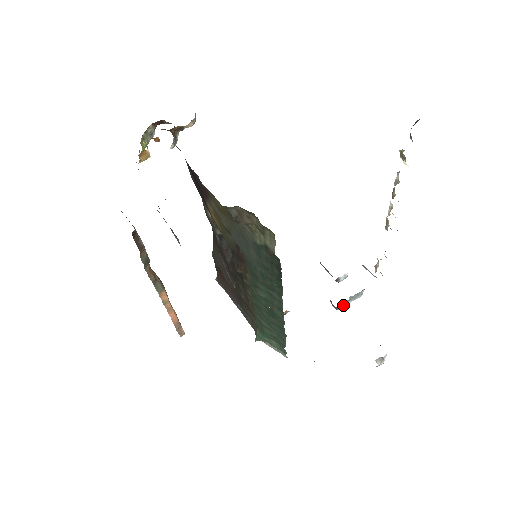
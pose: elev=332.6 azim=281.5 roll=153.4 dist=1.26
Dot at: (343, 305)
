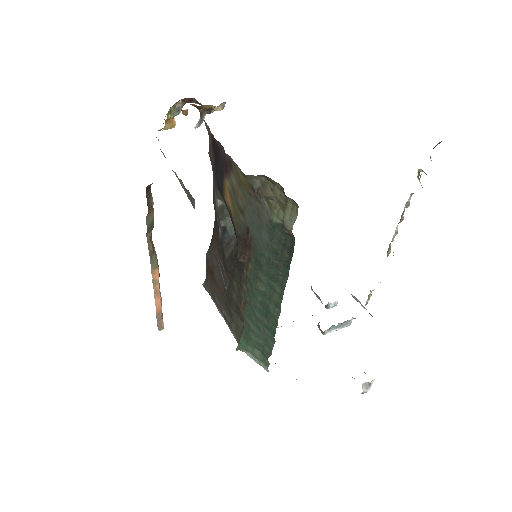
Dot at: (330, 331)
